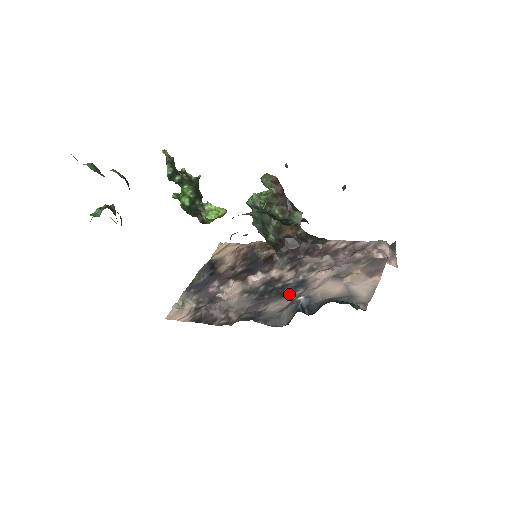
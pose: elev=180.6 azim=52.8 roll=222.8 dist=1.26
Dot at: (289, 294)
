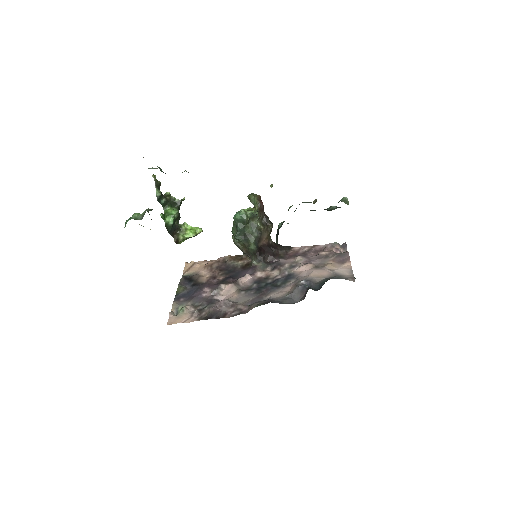
Dot at: (283, 285)
